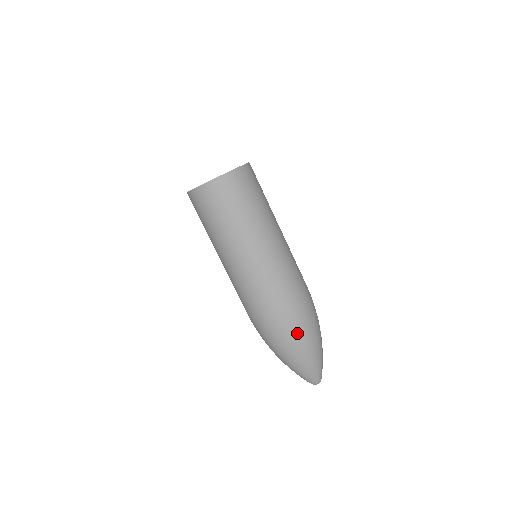
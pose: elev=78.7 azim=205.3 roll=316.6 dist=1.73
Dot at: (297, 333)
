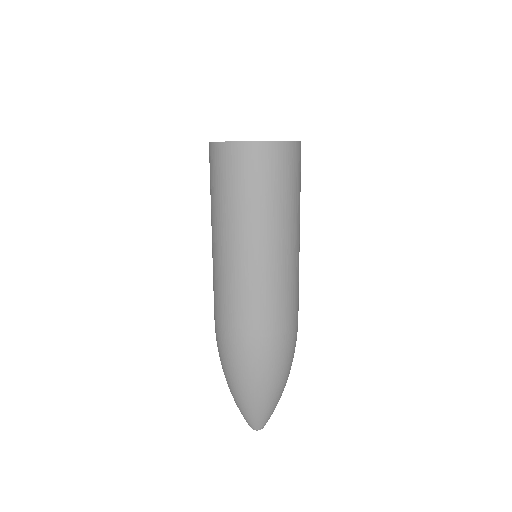
Dot at: (283, 364)
